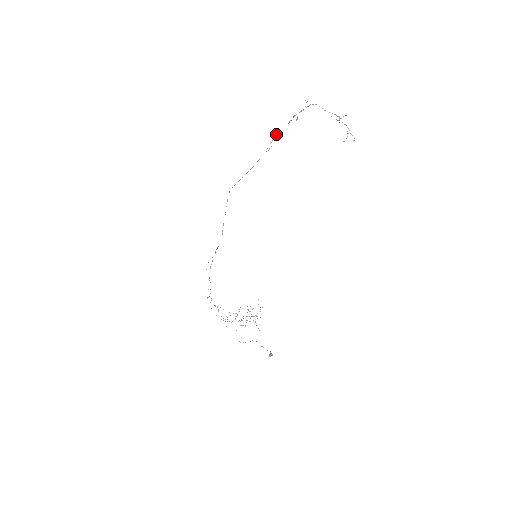
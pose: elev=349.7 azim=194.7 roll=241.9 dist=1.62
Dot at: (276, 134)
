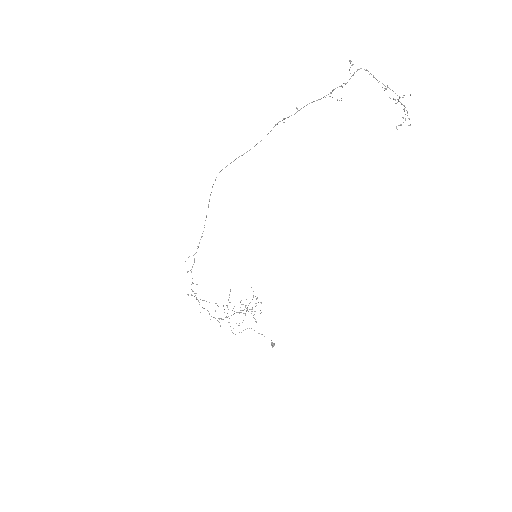
Dot at: occluded
